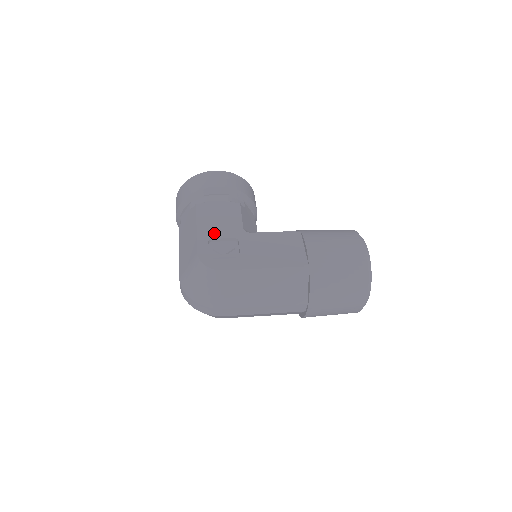
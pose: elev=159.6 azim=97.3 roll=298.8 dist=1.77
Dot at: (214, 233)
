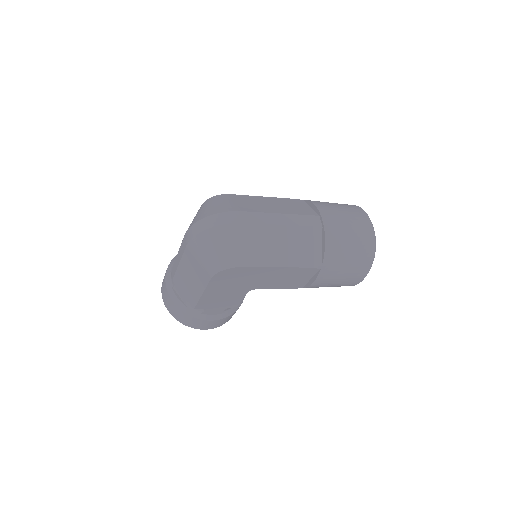
Dot at: occluded
